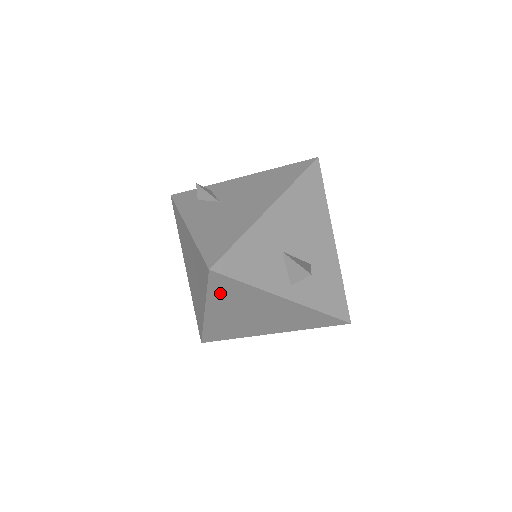
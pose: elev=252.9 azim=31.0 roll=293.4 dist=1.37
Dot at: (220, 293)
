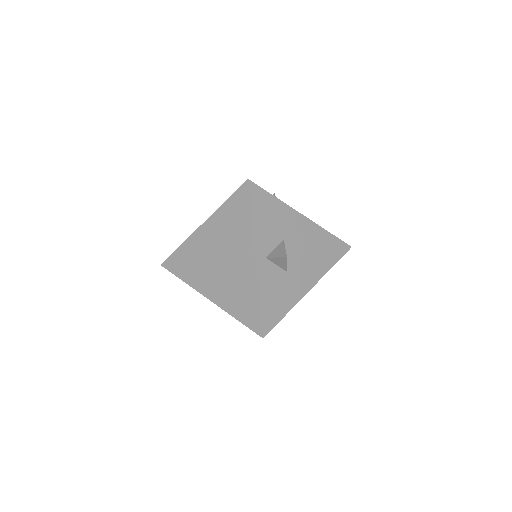
Dot at: (229, 211)
